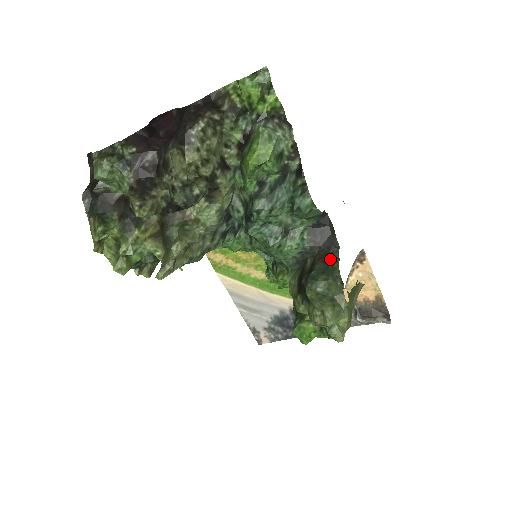
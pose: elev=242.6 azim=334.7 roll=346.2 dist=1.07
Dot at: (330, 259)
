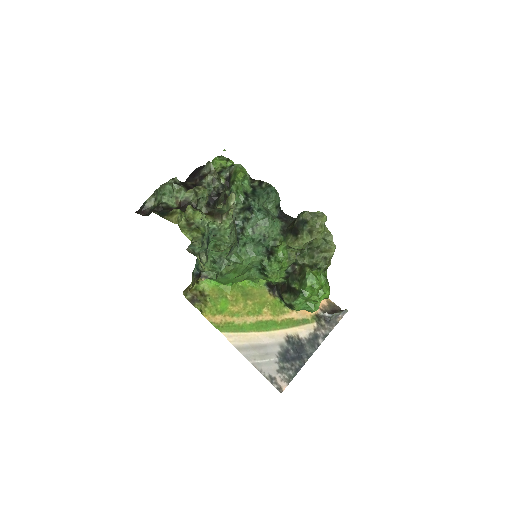
Dot at: occluded
